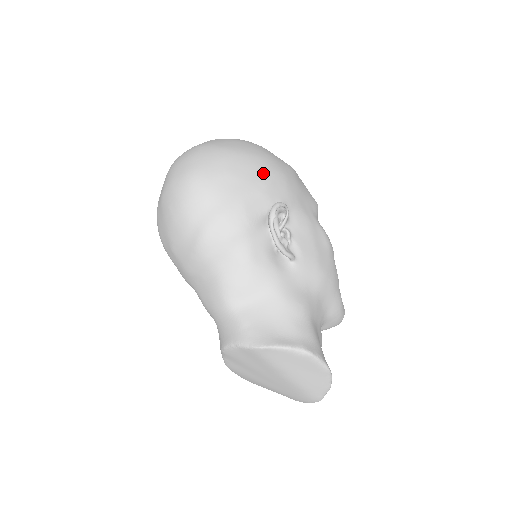
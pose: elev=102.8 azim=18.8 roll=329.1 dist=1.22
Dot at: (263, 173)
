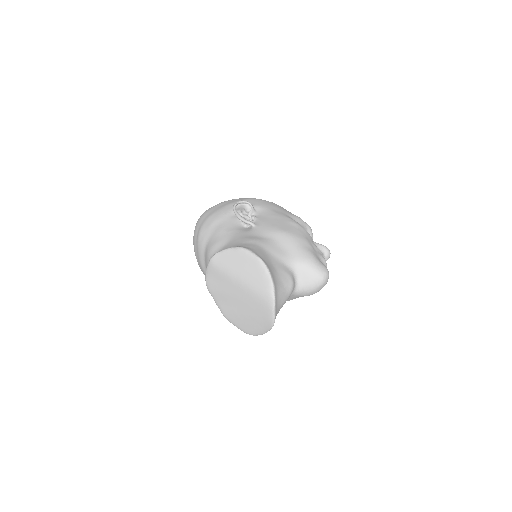
Dot at: (242, 199)
